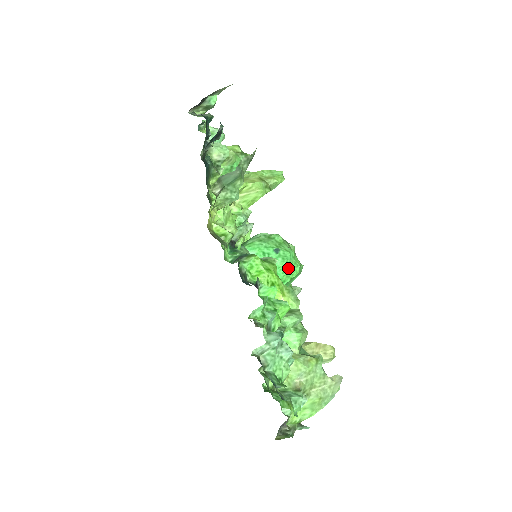
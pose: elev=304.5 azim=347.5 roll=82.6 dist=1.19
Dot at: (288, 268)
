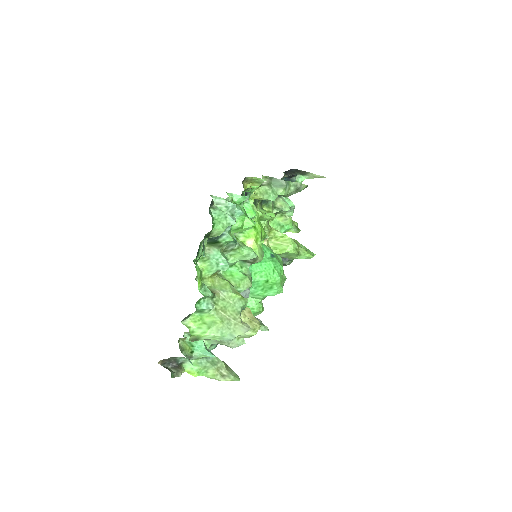
Dot at: (271, 269)
